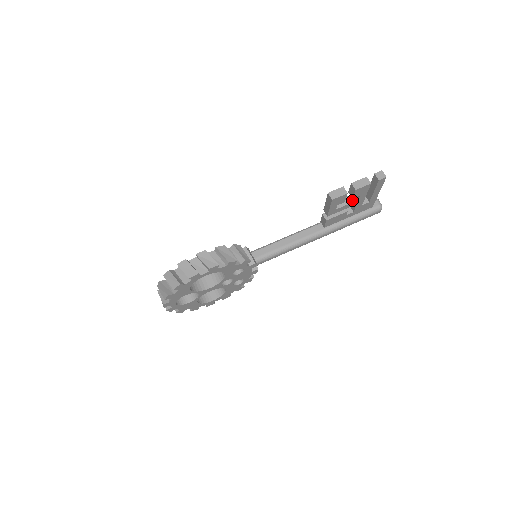
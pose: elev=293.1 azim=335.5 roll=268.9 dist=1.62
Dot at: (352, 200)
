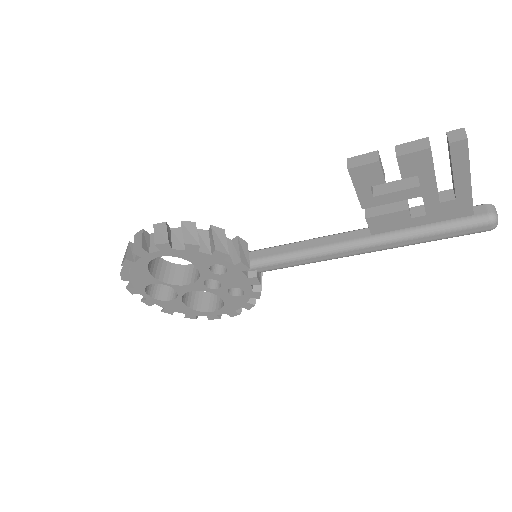
Dot at: (409, 185)
